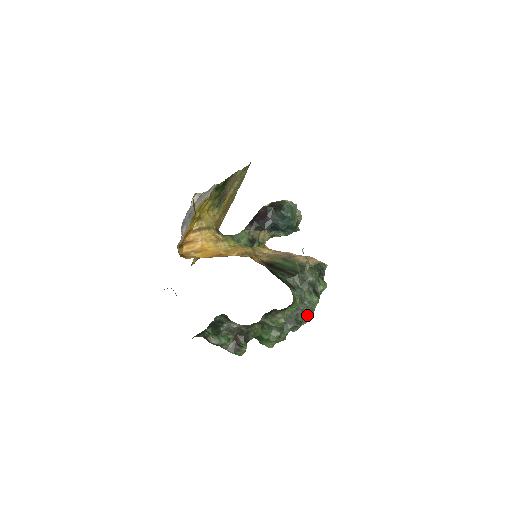
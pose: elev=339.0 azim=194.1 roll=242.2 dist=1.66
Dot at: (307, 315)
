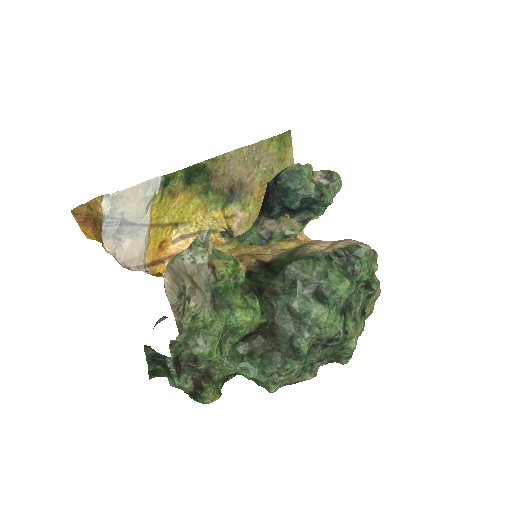
Dot at: (316, 336)
